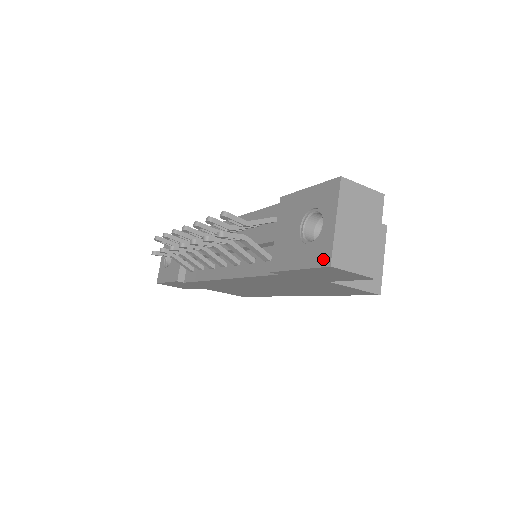
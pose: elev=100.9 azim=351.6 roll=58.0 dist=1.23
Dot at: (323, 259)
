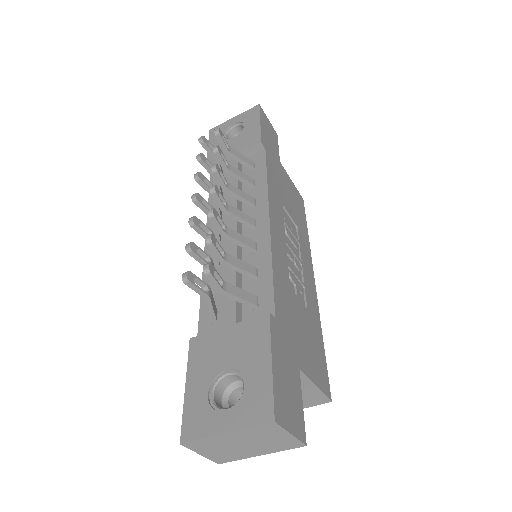
Dot at: (188, 428)
